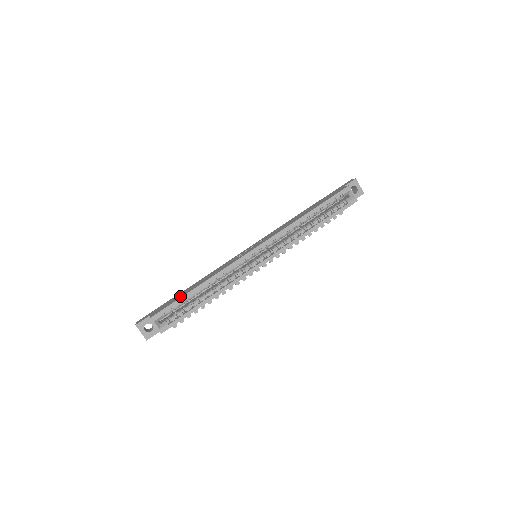
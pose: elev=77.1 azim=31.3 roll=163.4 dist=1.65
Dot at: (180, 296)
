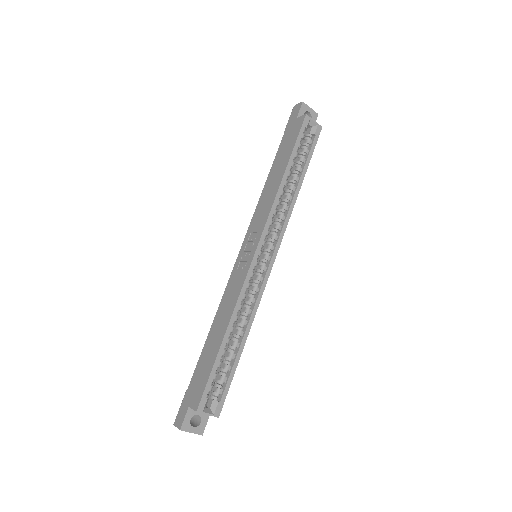
Dot at: (210, 361)
